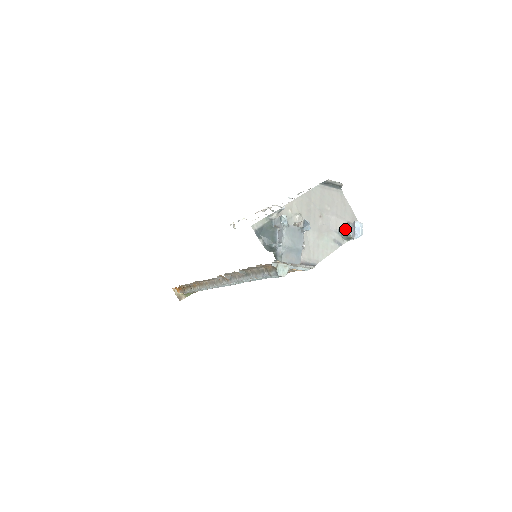
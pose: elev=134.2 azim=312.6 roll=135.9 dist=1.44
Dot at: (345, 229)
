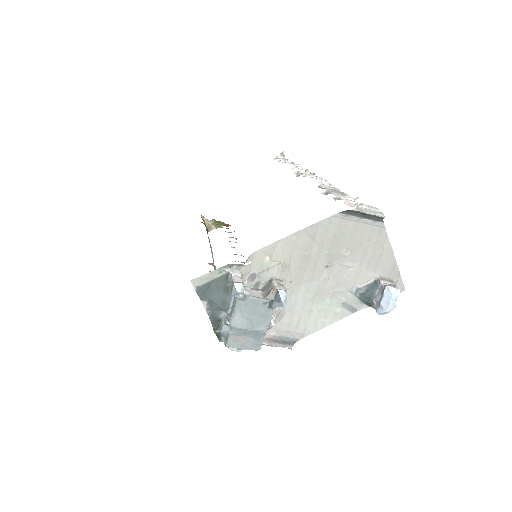
Dot at: (368, 290)
